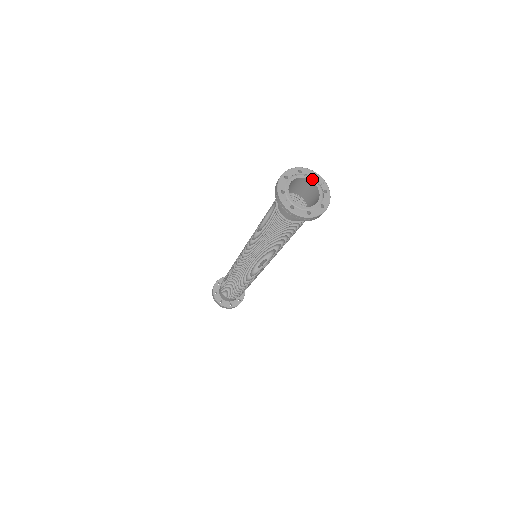
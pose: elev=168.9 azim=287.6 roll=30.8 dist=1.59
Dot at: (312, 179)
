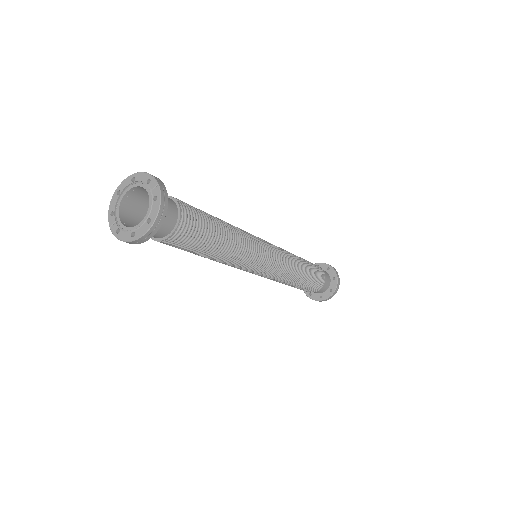
Dot at: (145, 185)
